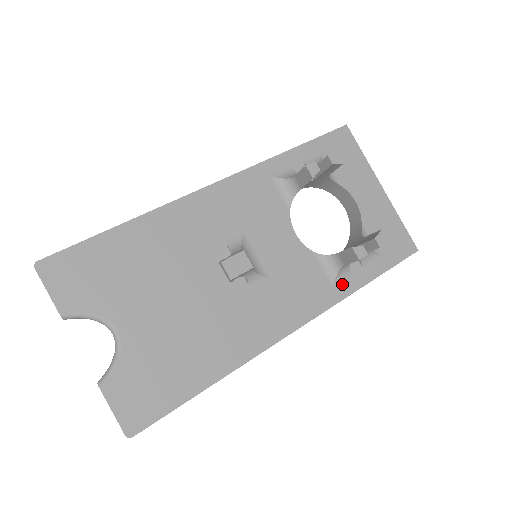
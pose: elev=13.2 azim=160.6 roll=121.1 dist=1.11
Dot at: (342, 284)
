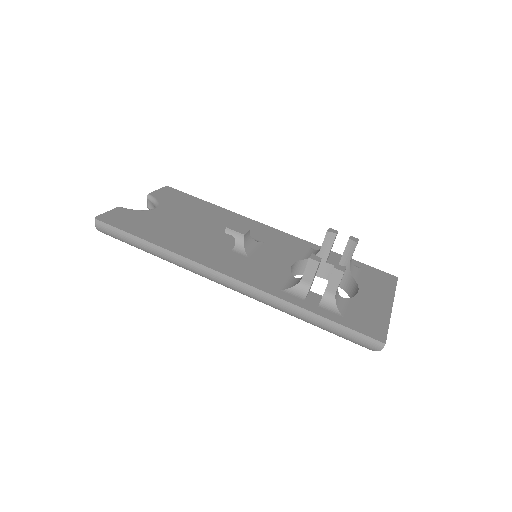
Dot at: (290, 295)
